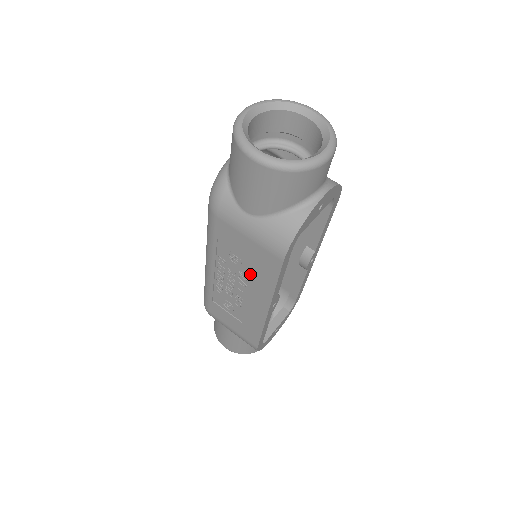
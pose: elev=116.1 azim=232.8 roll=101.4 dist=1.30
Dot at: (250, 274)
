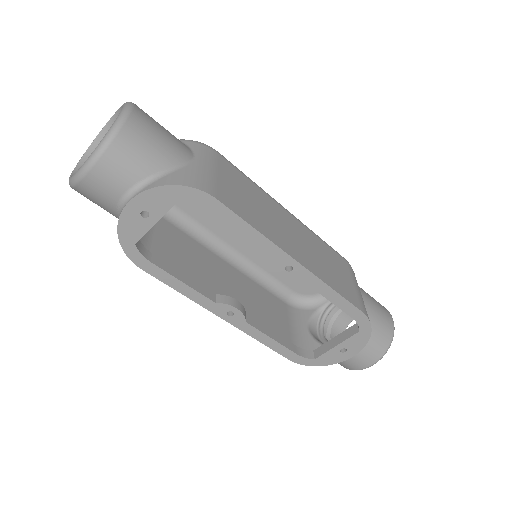
Dot at: occluded
